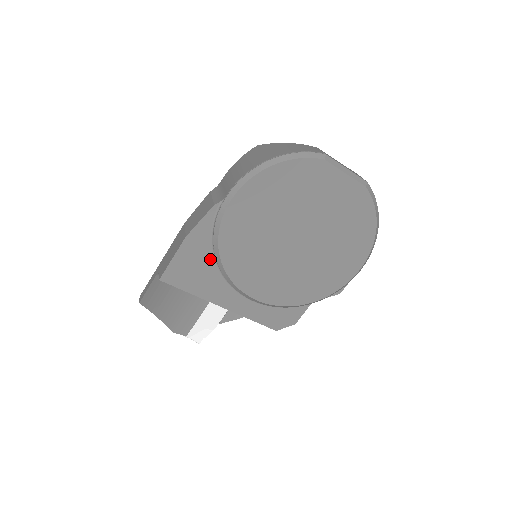
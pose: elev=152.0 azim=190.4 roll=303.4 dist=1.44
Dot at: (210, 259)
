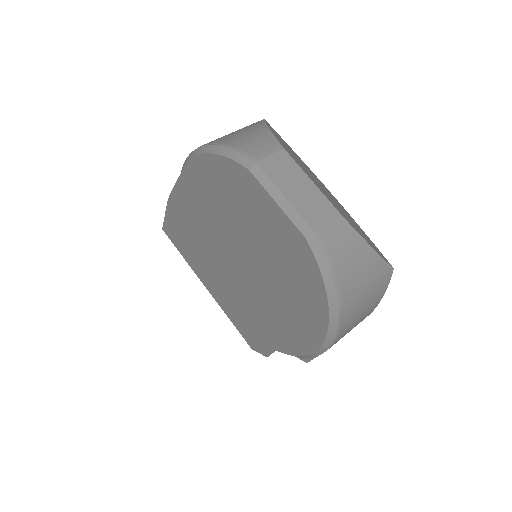
Dot at: occluded
